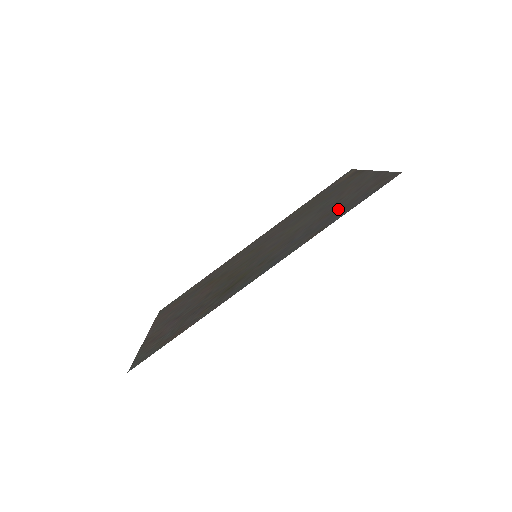
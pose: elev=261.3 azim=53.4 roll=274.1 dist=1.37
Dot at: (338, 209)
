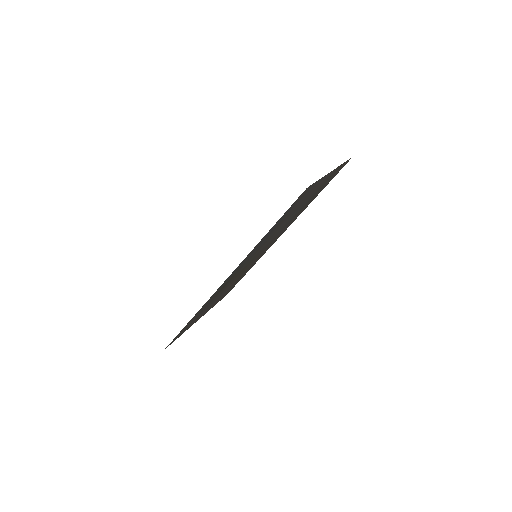
Dot at: (282, 220)
